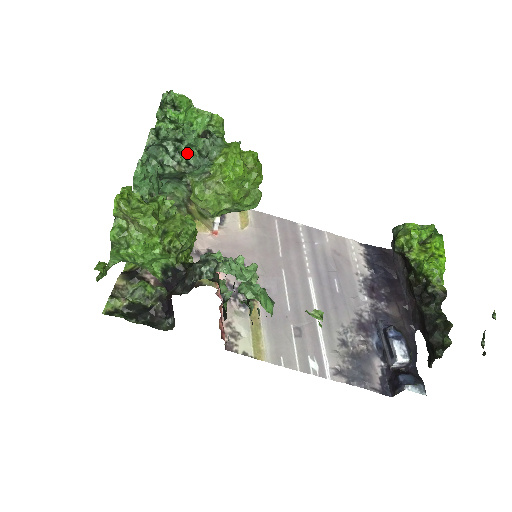
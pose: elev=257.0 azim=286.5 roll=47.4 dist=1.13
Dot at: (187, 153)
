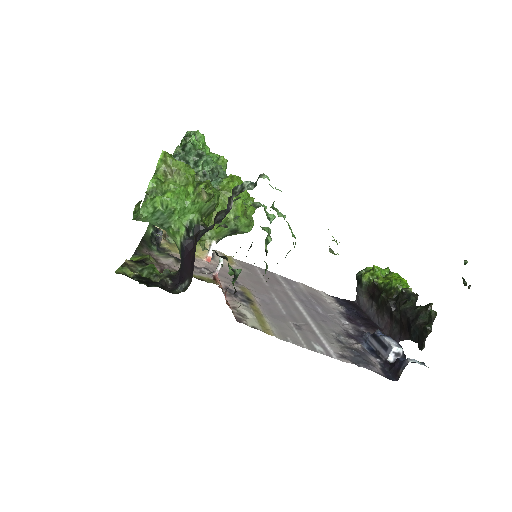
Dot at: (203, 169)
